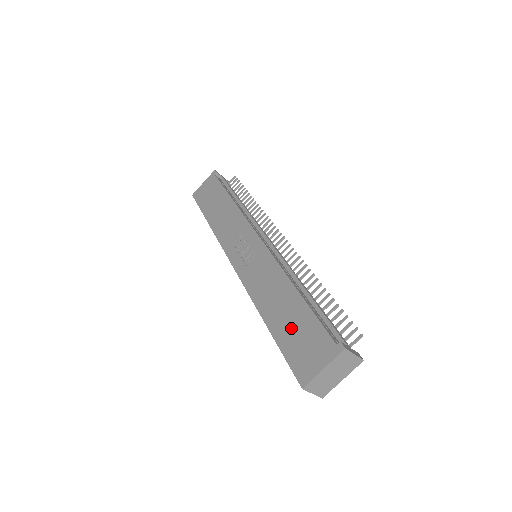
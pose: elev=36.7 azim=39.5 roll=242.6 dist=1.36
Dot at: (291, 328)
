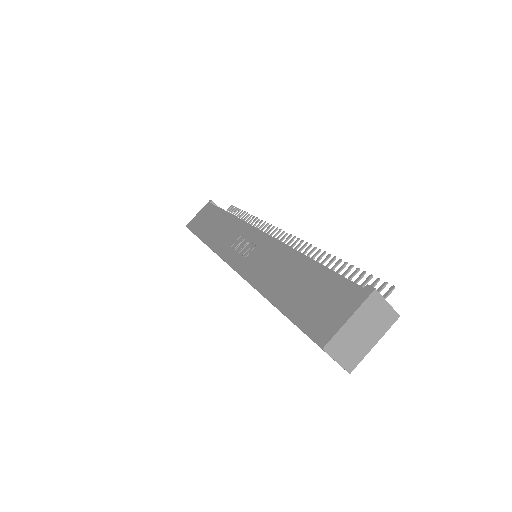
Dot at: (302, 294)
